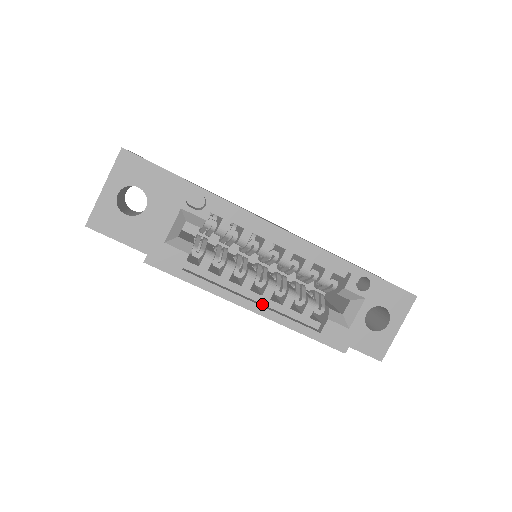
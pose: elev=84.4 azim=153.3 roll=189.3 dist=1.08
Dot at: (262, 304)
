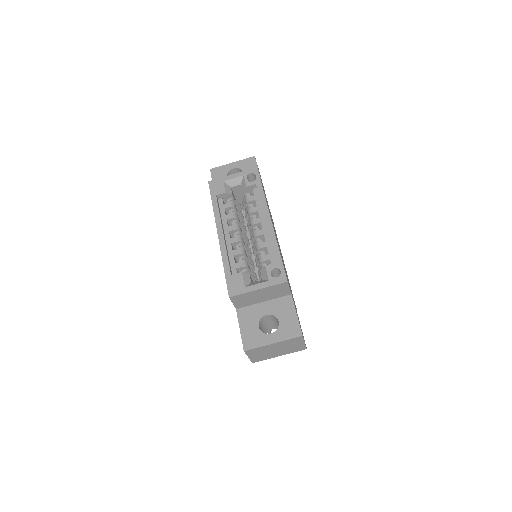
Dot at: (226, 242)
